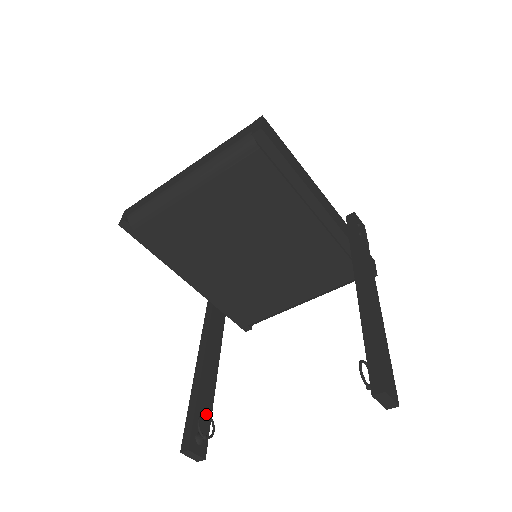
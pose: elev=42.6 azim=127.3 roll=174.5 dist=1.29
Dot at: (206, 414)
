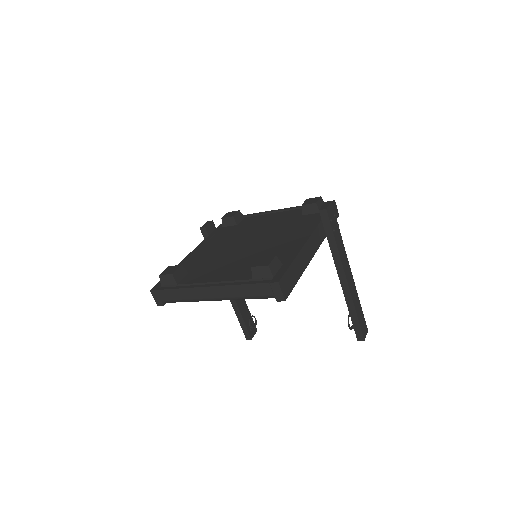
Dot at: occluded
